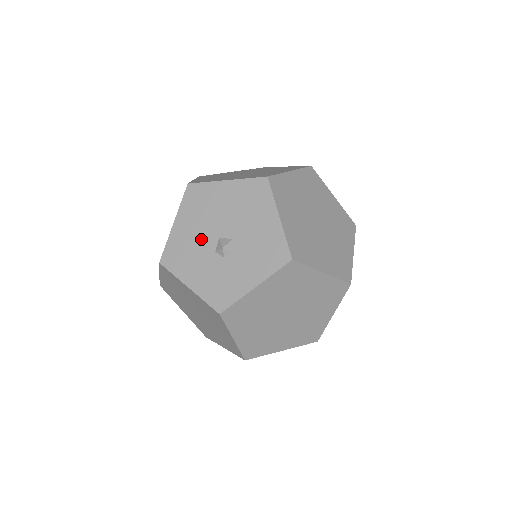
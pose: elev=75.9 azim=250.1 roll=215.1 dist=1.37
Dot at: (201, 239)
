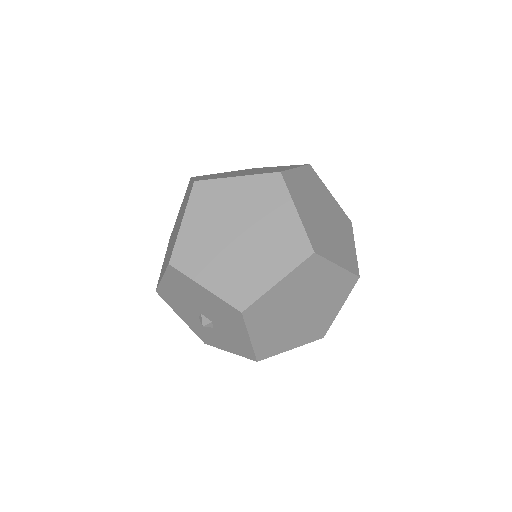
Dot at: (186, 304)
